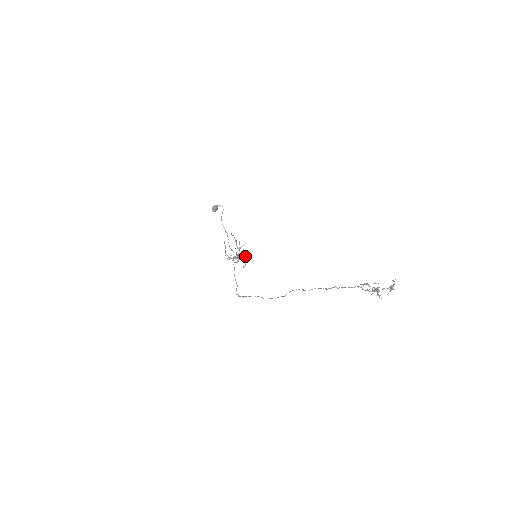
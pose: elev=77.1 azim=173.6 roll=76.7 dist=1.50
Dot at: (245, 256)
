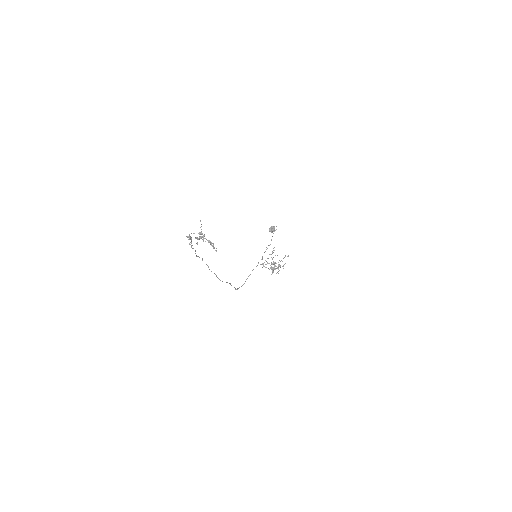
Dot at: occluded
